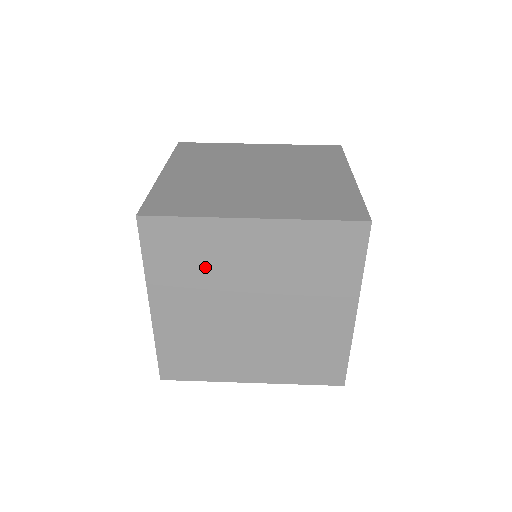
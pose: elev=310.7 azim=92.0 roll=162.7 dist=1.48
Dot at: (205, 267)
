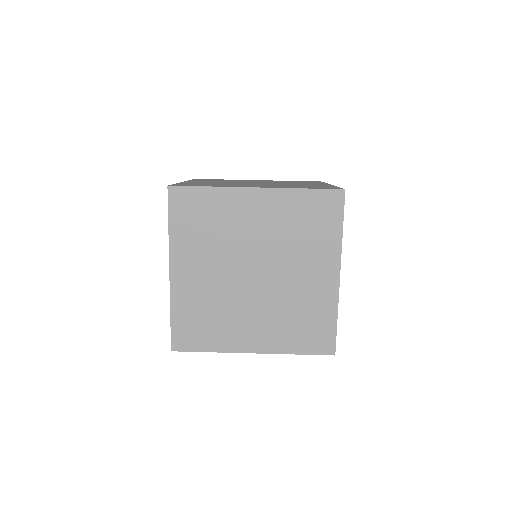
Dot at: (217, 231)
